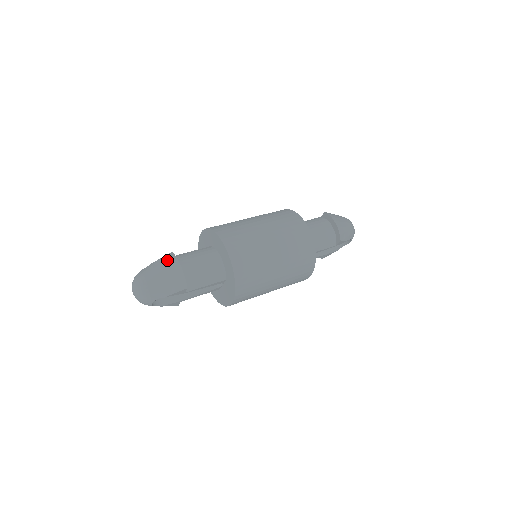
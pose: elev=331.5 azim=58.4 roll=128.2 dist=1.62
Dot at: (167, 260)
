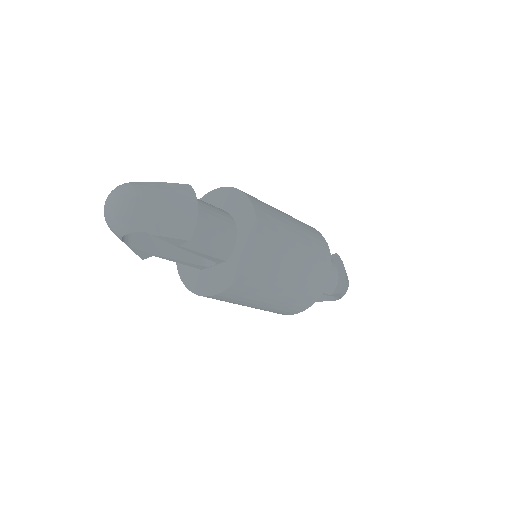
Dot at: (181, 189)
